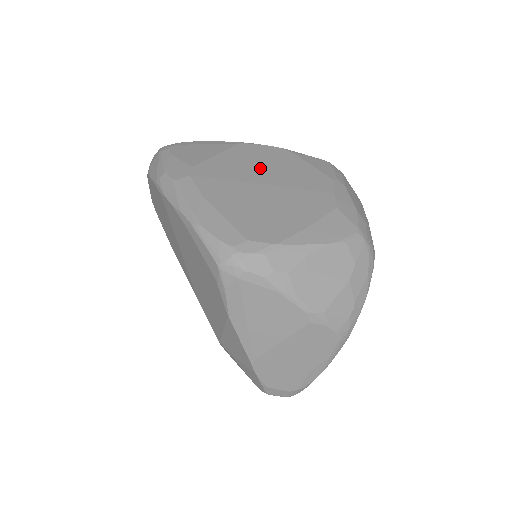
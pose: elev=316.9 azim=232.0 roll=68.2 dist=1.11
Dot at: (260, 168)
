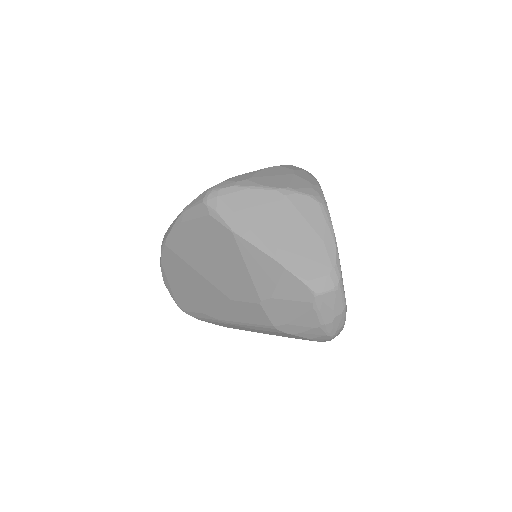
Dot at: occluded
